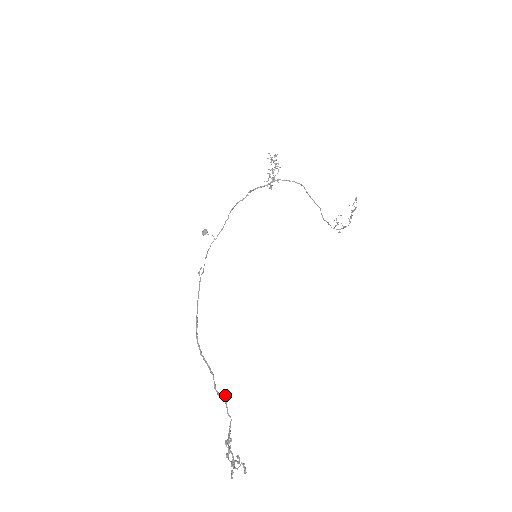
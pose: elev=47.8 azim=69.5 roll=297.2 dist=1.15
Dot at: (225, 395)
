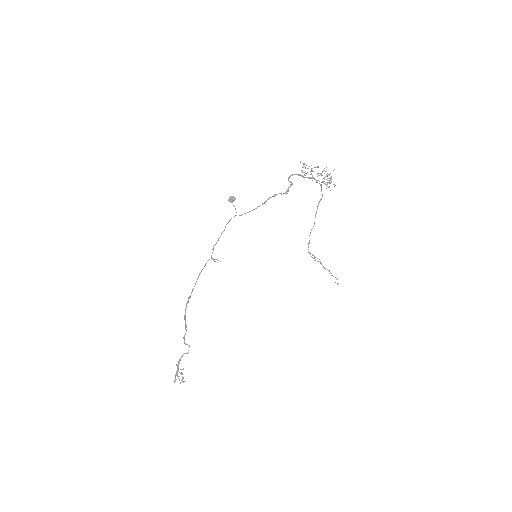
Dot at: (189, 346)
